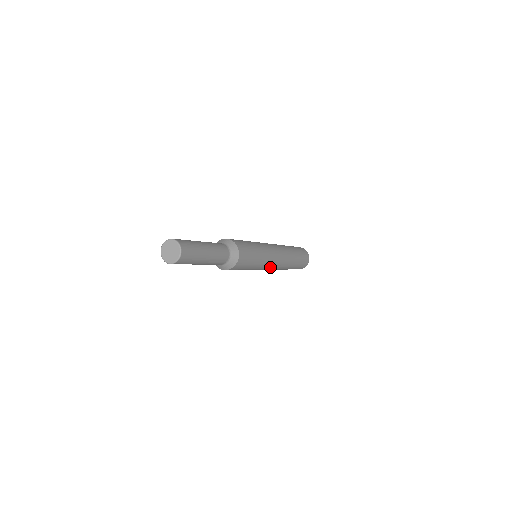
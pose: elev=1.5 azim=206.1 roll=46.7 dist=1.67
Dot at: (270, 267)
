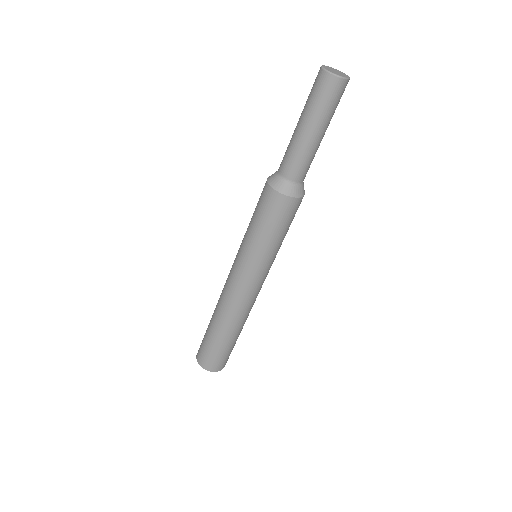
Dot at: (258, 285)
